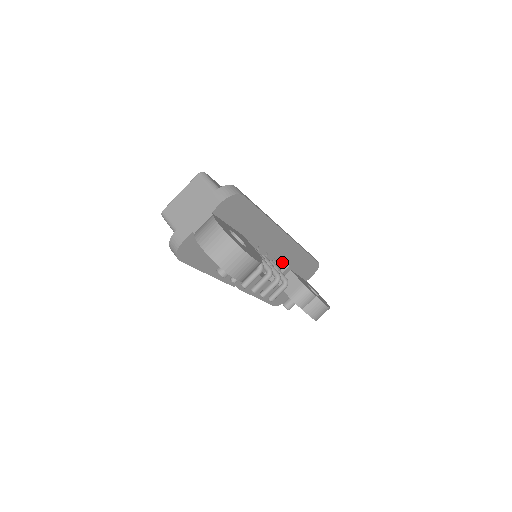
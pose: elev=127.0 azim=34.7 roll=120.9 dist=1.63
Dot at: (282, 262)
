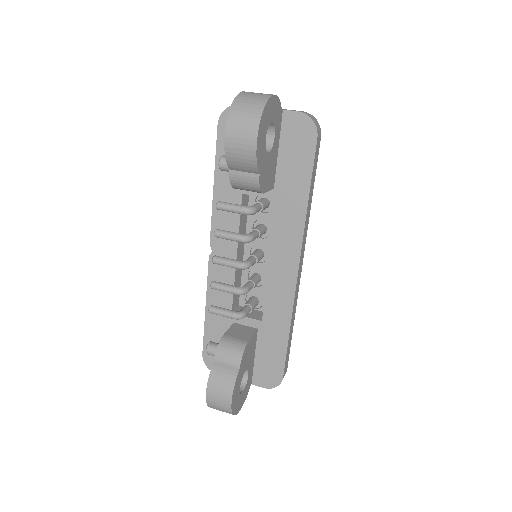
Dot at: (262, 315)
